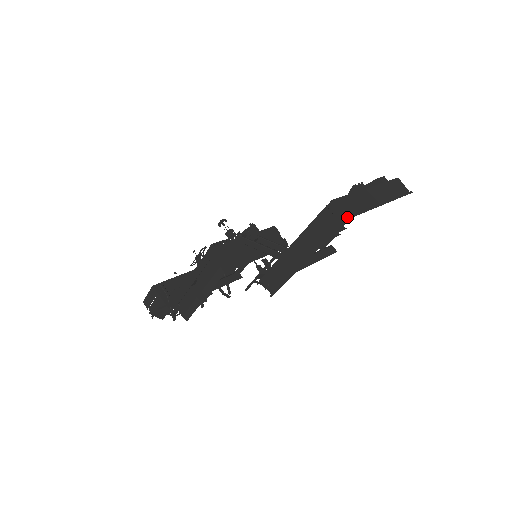
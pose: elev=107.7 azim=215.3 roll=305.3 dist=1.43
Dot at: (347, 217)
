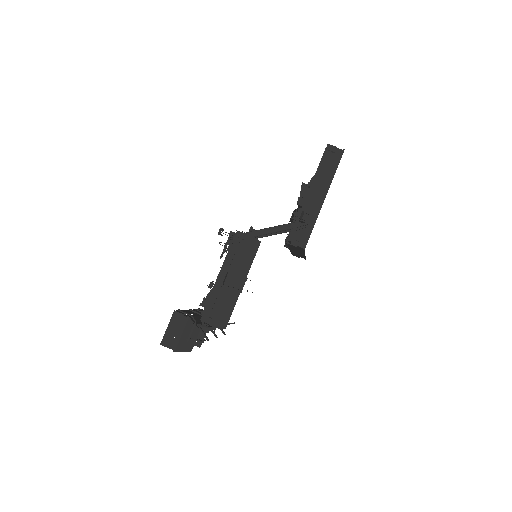
Dot at: (343, 149)
